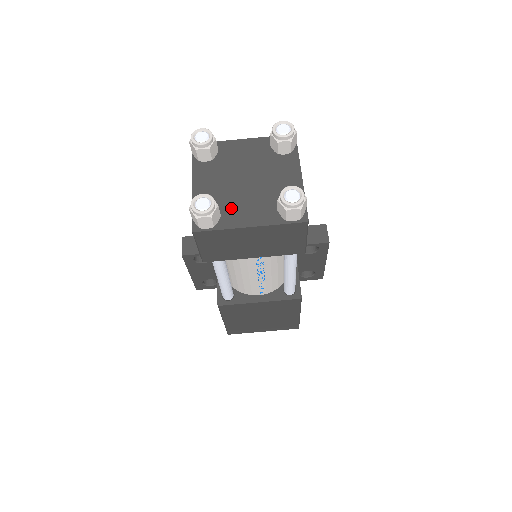
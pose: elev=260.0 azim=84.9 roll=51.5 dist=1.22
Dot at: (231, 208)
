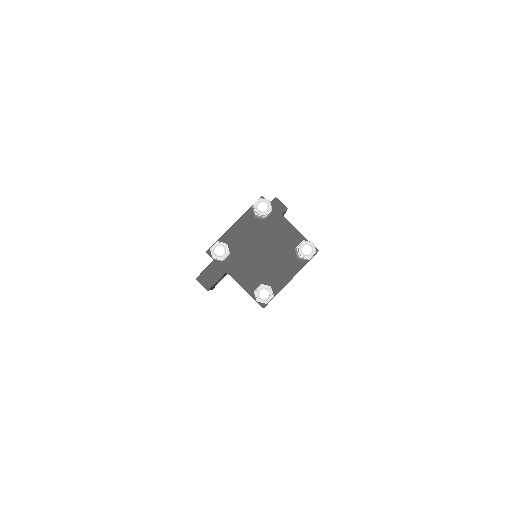
Dot at: (271, 277)
